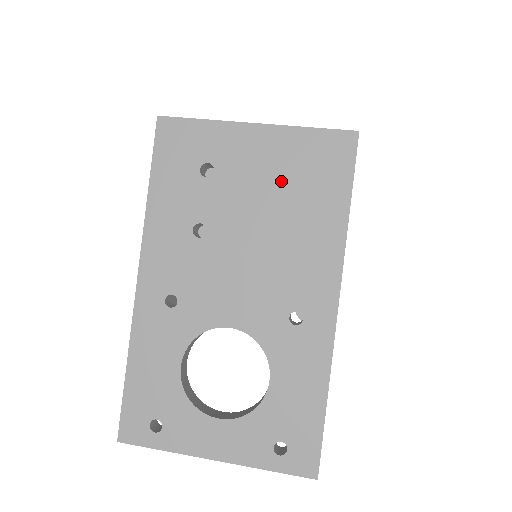
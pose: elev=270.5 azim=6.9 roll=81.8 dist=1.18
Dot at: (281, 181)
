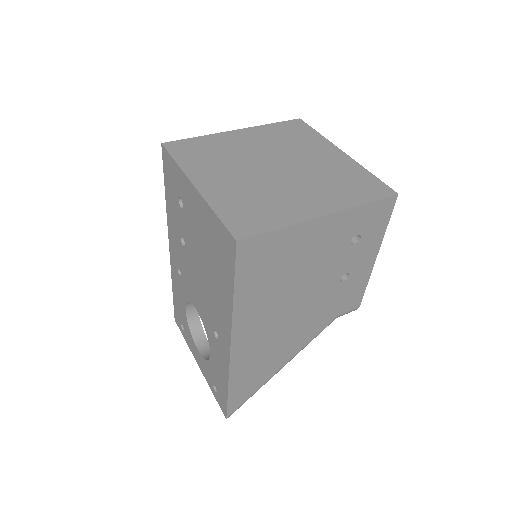
Dot at: (206, 242)
